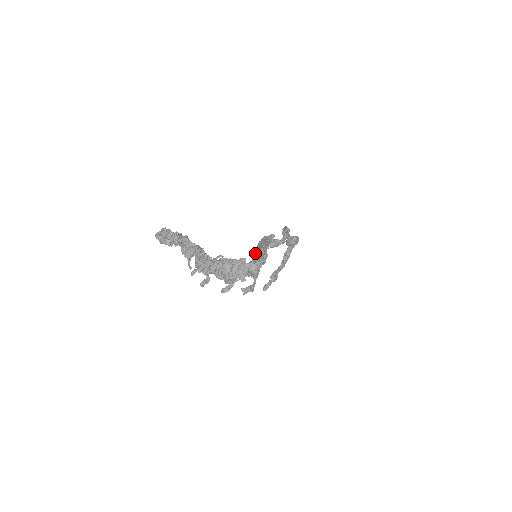
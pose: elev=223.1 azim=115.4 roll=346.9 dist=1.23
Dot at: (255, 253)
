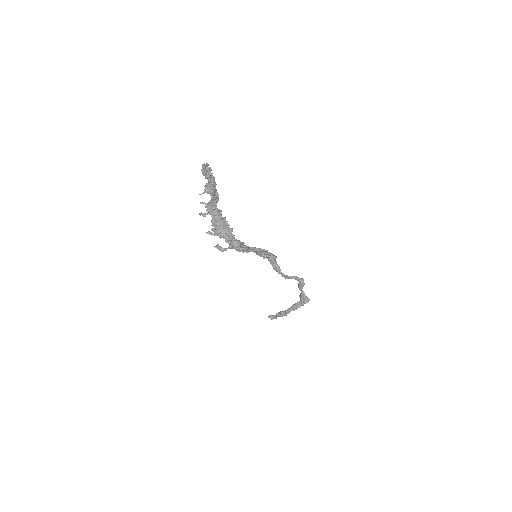
Dot at: occluded
